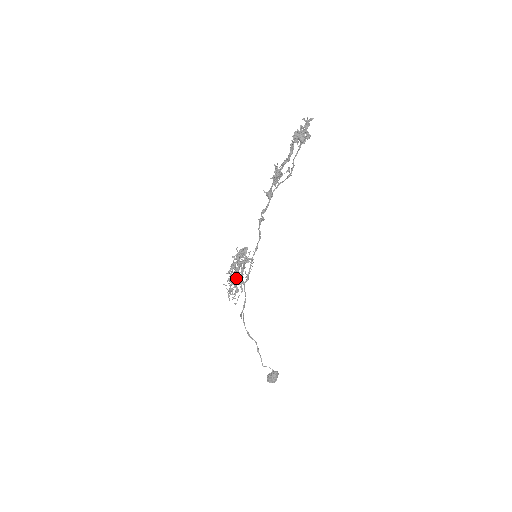
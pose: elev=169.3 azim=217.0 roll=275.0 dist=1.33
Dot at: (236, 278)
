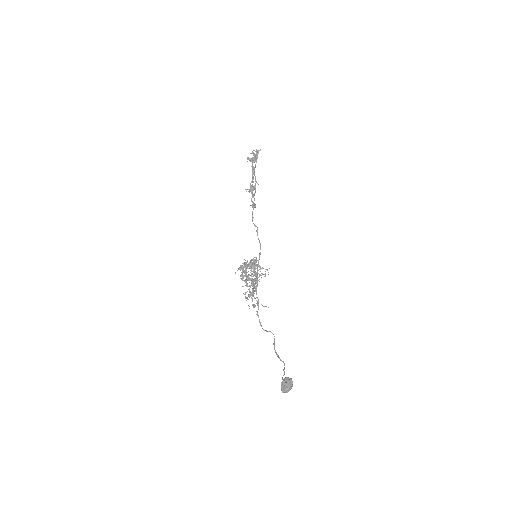
Dot at: occluded
